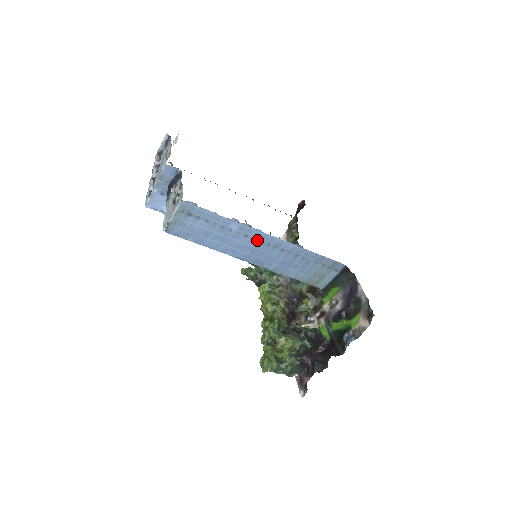
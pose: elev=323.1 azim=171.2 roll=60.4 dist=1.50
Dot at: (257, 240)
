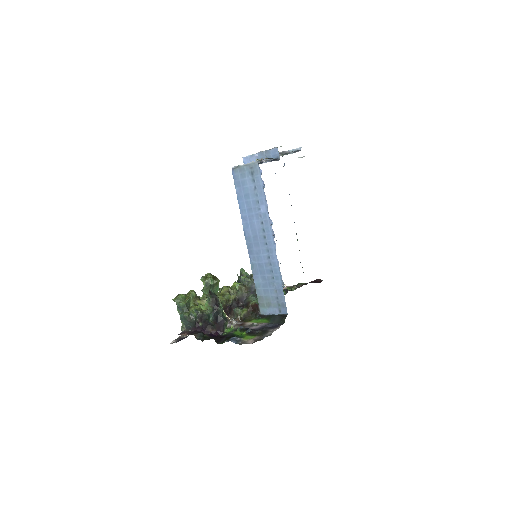
Dot at: (264, 233)
